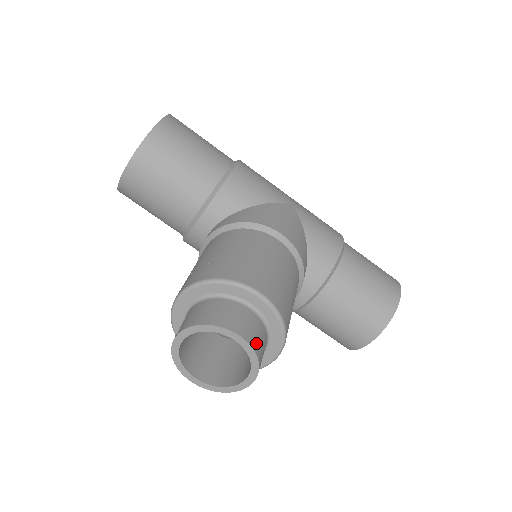
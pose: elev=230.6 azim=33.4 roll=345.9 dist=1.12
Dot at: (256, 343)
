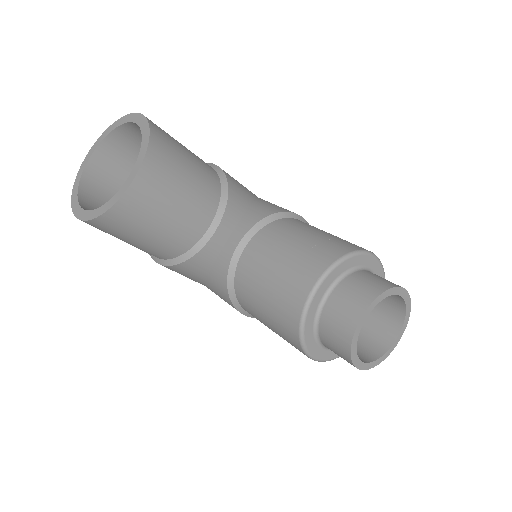
Dot at: occluded
